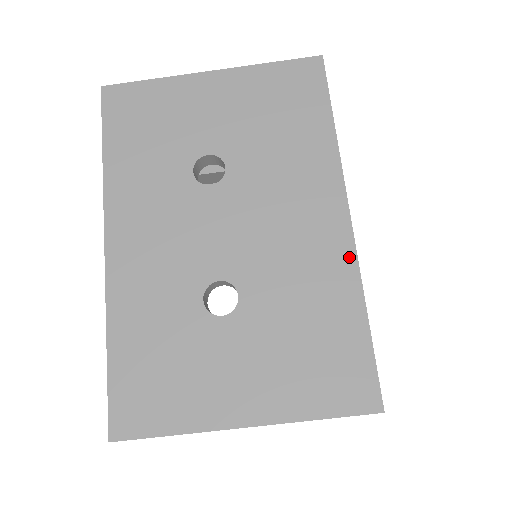
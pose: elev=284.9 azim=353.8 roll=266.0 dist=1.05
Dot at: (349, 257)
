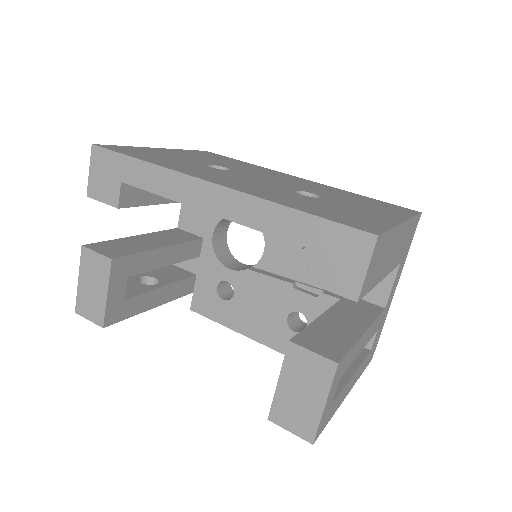
Dot at: (325, 186)
